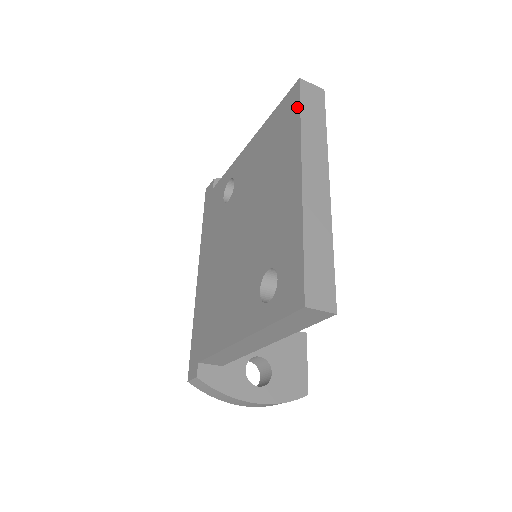
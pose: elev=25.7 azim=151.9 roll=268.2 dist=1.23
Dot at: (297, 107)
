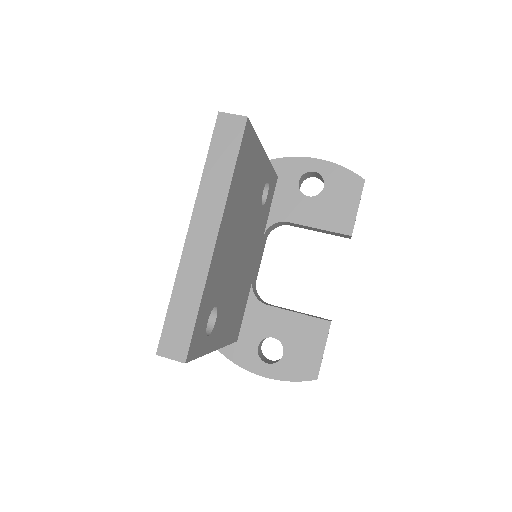
Dot at: (210, 148)
